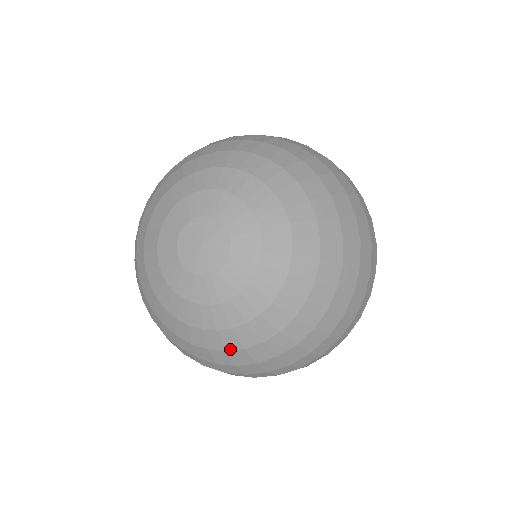
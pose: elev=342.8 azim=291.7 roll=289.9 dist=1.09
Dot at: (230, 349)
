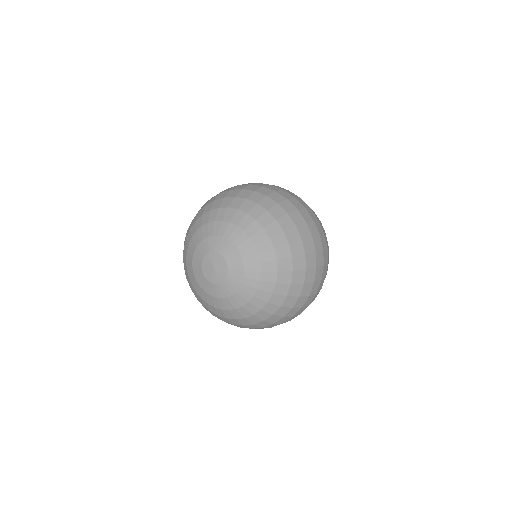
Dot at: (254, 313)
